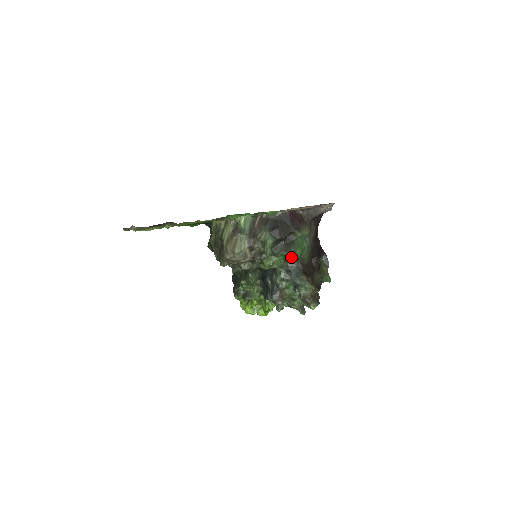
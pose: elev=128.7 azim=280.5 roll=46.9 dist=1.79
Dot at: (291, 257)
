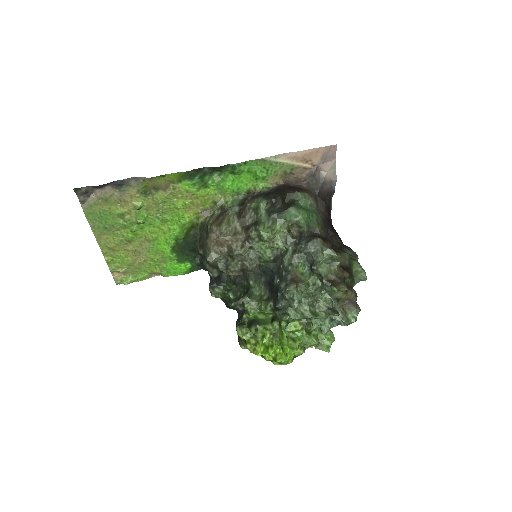
Dot at: (296, 224)
